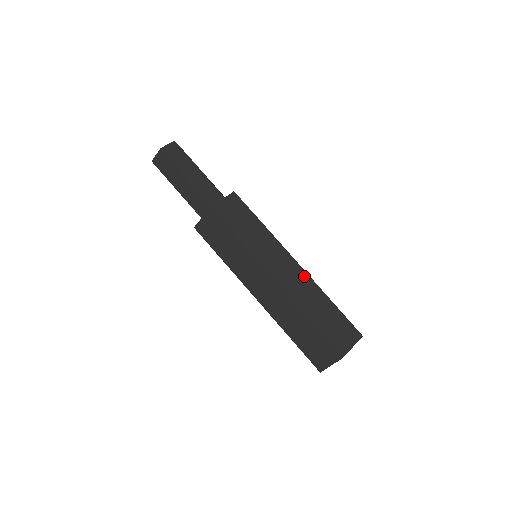
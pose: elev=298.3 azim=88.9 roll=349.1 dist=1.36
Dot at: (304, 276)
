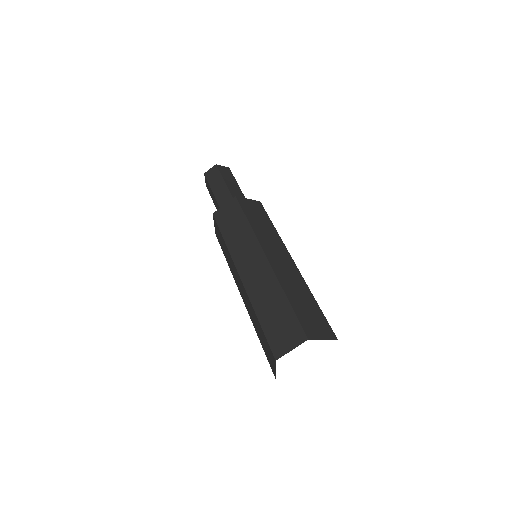
Dot at: (295, 270)
